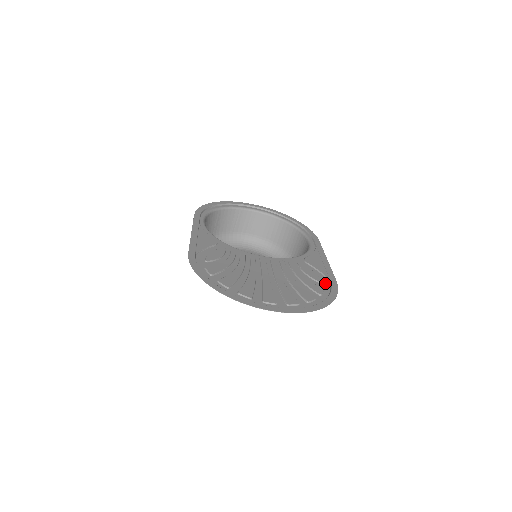
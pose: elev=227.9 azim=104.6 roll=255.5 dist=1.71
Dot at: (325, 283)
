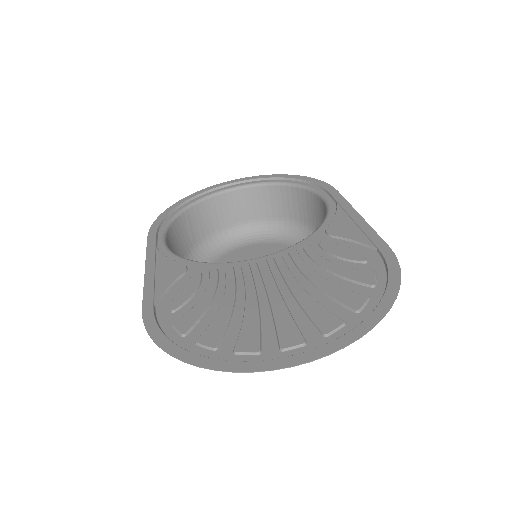
Dot at: (372, 259)
